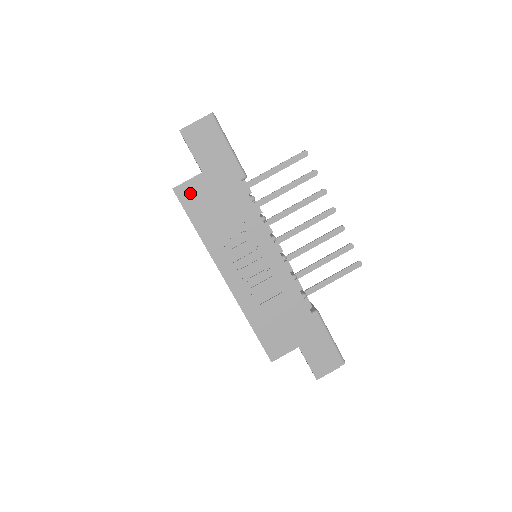
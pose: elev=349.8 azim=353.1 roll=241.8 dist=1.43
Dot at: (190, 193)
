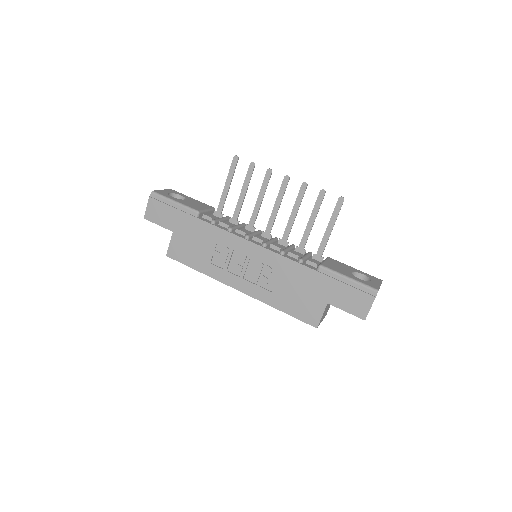
Dot at: (176, 250)
